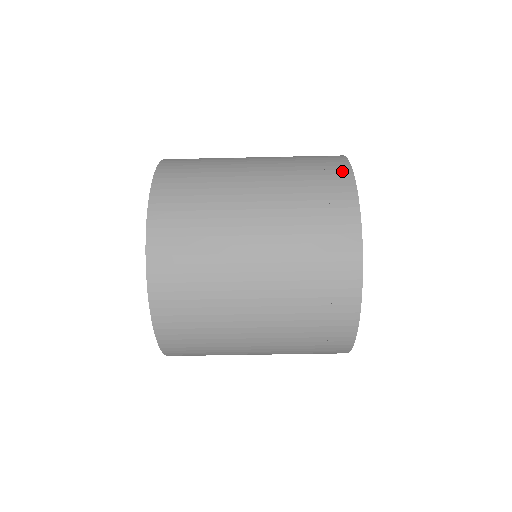
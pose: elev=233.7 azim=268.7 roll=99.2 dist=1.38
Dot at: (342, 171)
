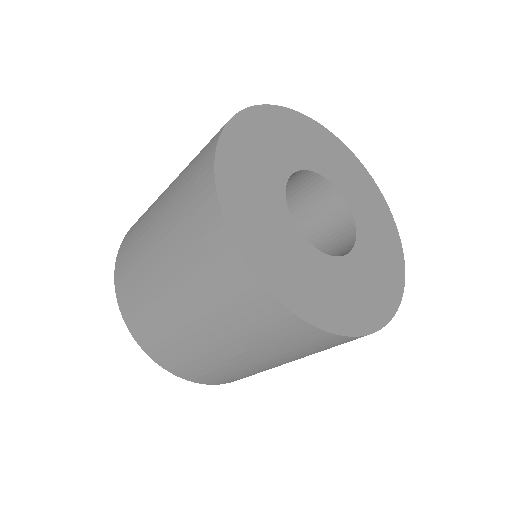
Dot at: (213, 141)
